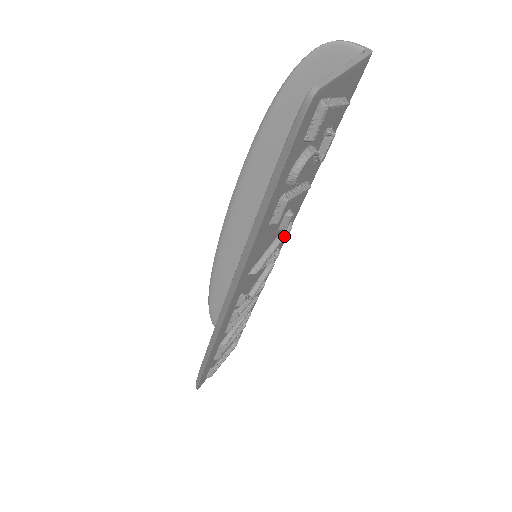
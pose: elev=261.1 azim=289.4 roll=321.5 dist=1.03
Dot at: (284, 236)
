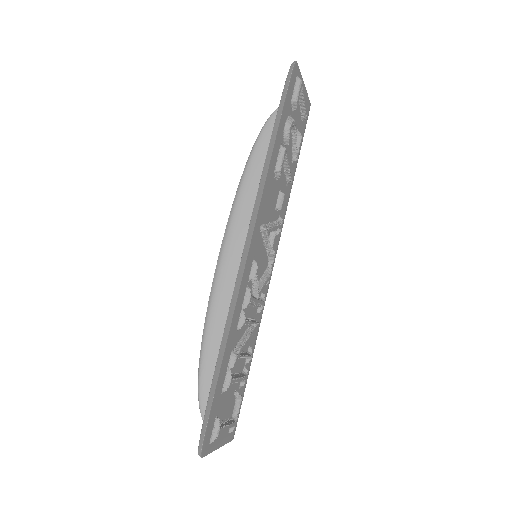
Dot at: (279, 224)
